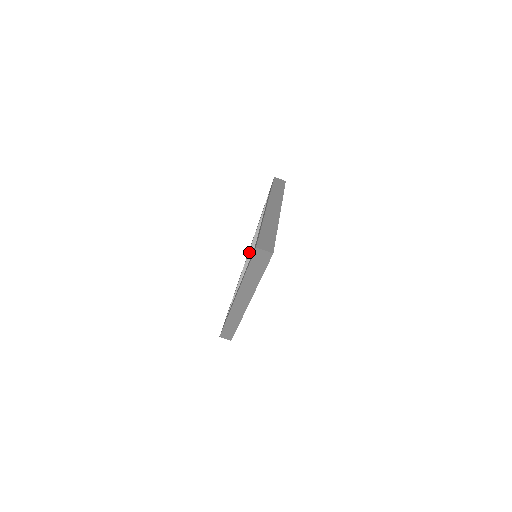
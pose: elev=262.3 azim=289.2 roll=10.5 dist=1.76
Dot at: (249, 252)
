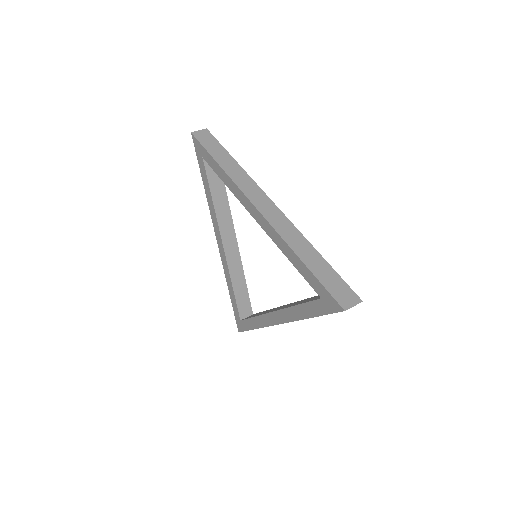
Dot at: (270, 312)
